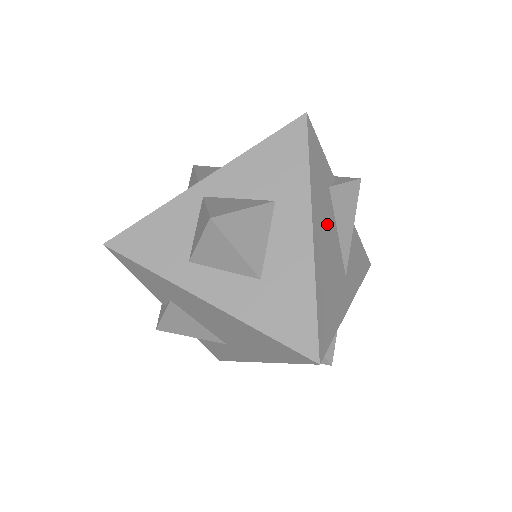
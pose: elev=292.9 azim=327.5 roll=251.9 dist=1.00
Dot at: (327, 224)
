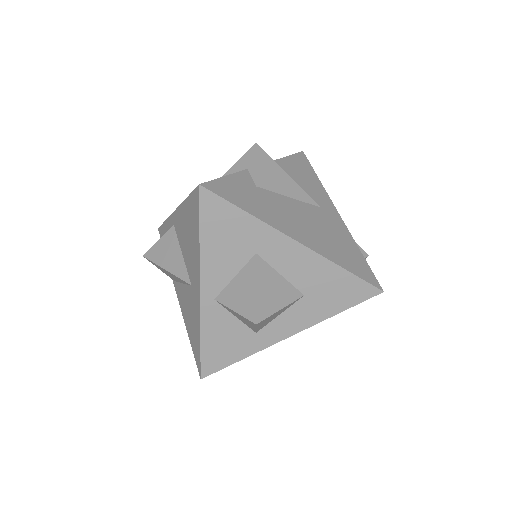
Dot at: (287, 212)
